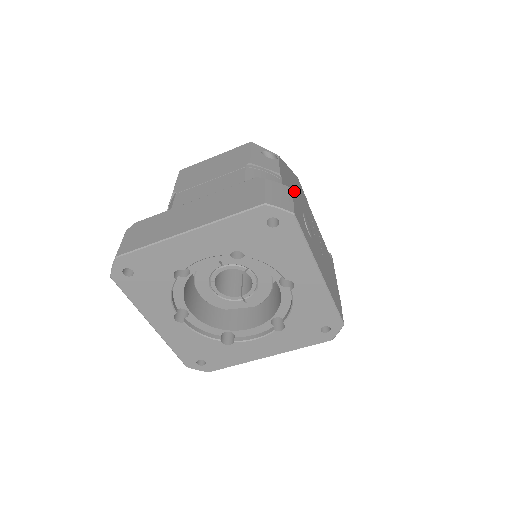
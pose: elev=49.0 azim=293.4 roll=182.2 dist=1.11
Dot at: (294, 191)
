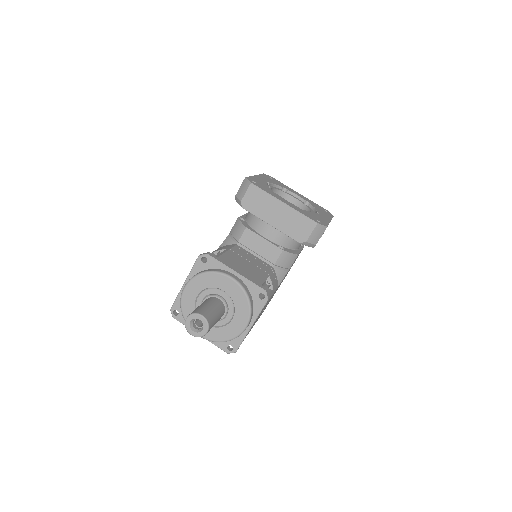
Dot at: occluded
